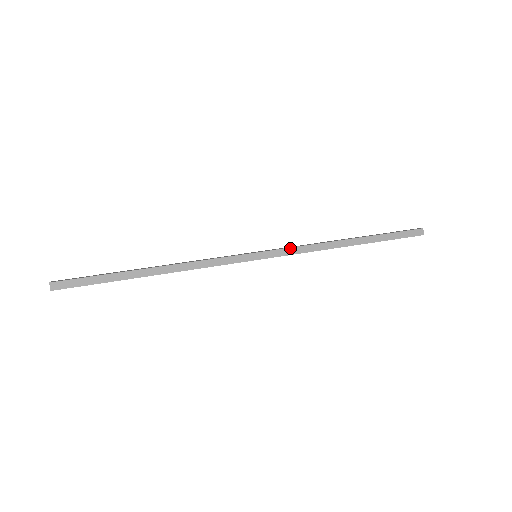
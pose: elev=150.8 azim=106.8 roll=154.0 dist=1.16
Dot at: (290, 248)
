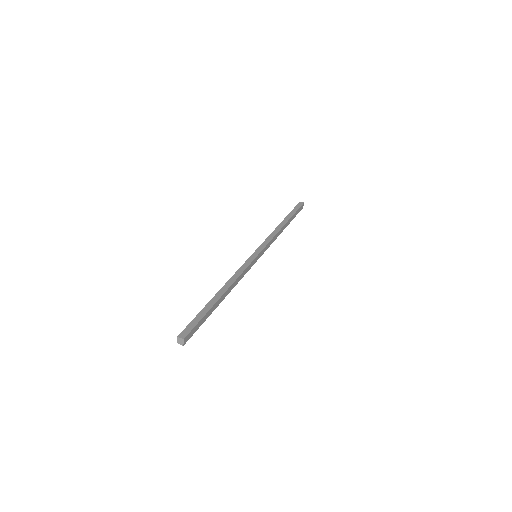
Dot at: (264, 241)
